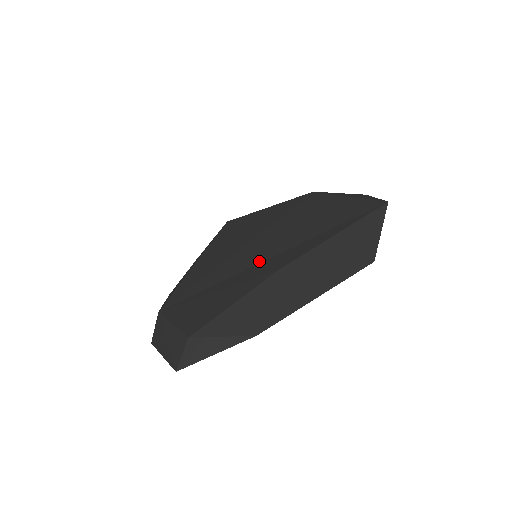
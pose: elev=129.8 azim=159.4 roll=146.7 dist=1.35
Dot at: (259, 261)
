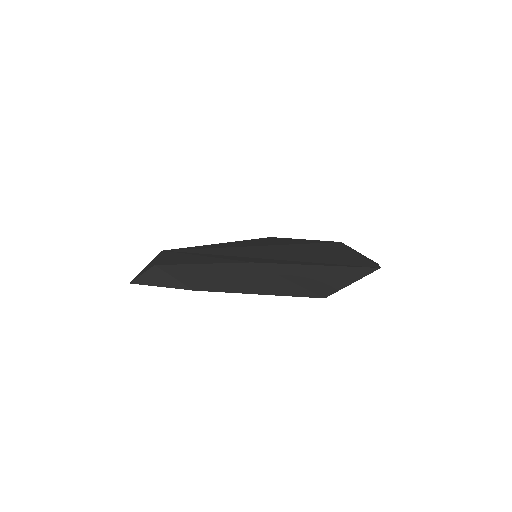
Dot at: (251, 256)
